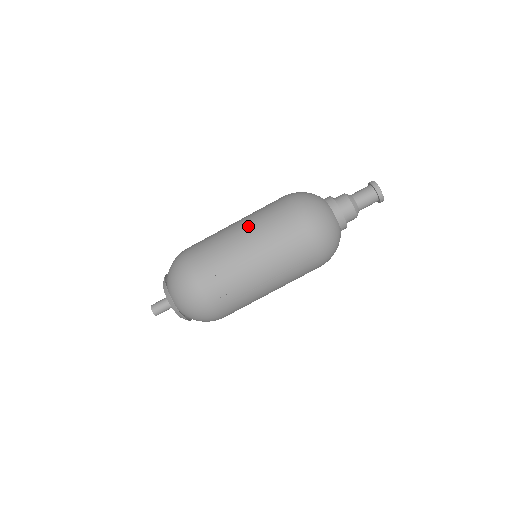
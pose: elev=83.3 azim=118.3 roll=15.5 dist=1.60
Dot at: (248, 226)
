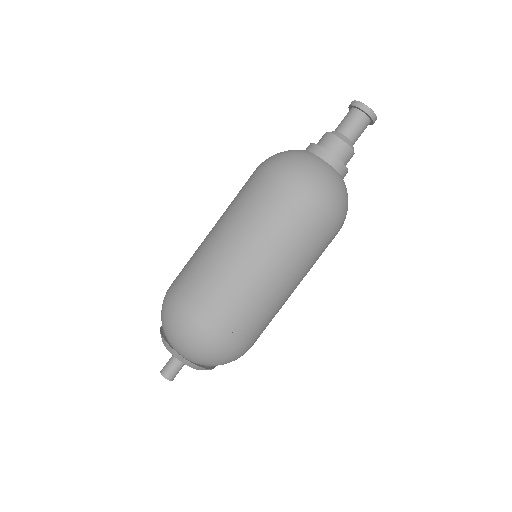
Dot at: (254, 244)
